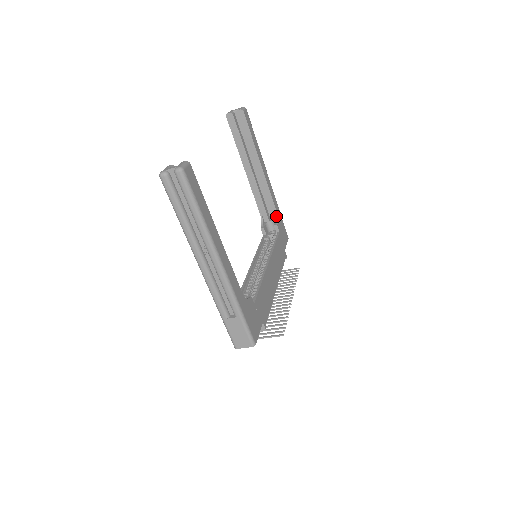
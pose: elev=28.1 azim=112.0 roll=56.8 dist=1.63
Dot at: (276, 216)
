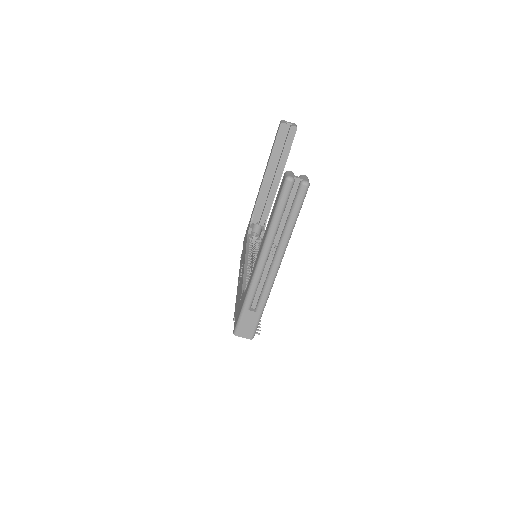
Dot at: (265, 223)
